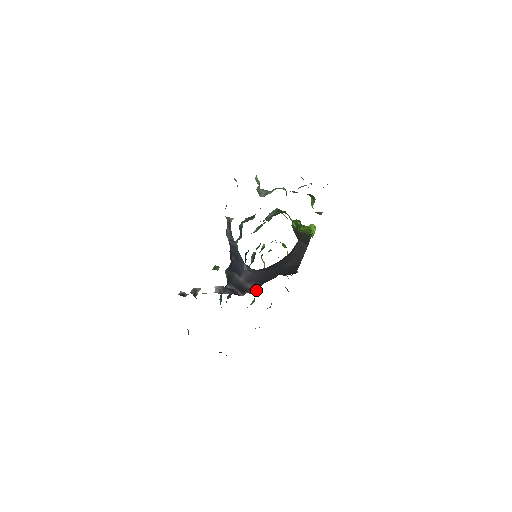
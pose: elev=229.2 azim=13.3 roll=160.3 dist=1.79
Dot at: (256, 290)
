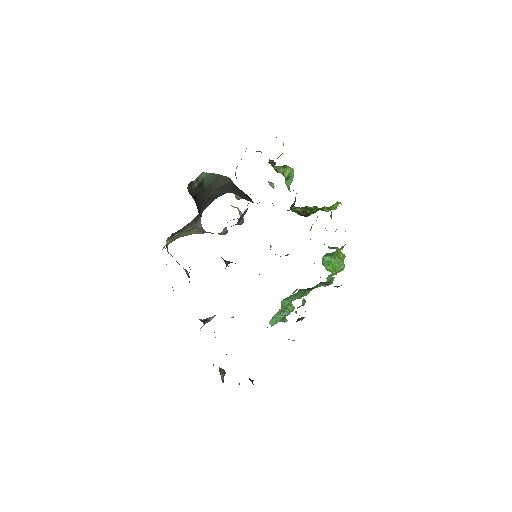
Dot at: occluded
